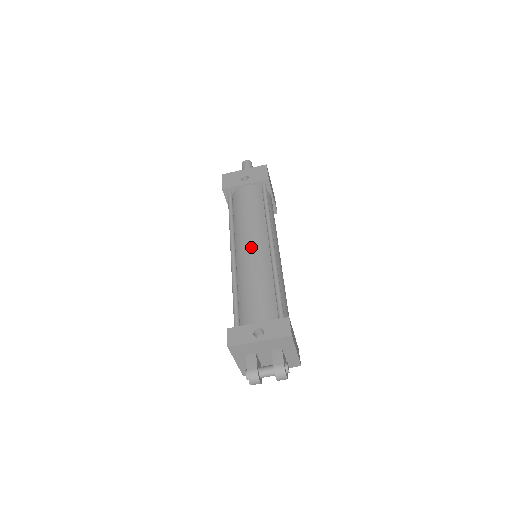
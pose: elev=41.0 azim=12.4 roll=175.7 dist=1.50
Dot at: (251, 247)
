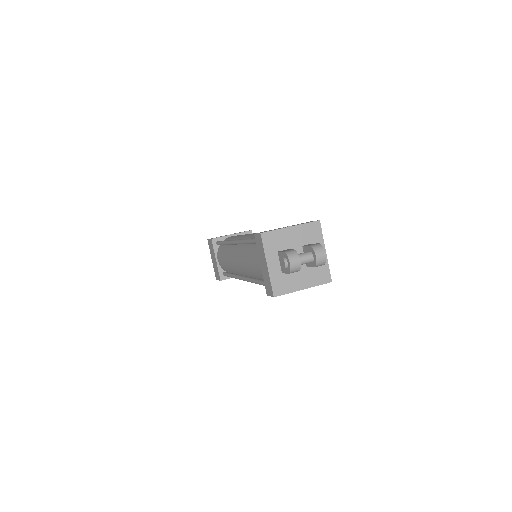
Dot at: (254, 233)
